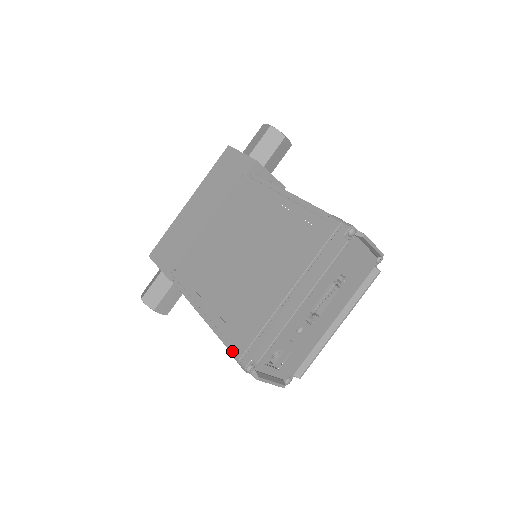
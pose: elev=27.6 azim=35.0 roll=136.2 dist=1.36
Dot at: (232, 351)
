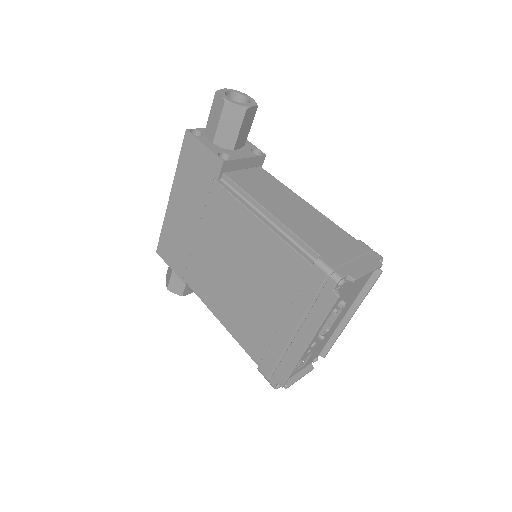
Dot at: (259, 371)
